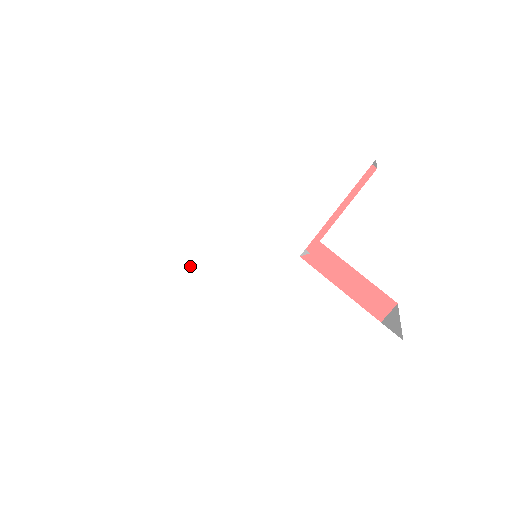
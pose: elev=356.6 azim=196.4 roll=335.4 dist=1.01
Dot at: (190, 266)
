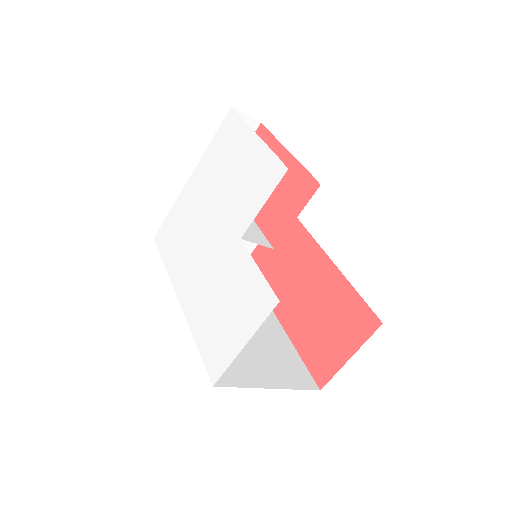
Dot at: (193, 246)
